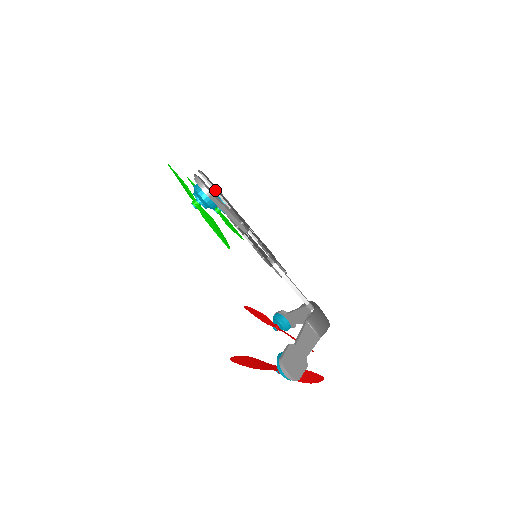
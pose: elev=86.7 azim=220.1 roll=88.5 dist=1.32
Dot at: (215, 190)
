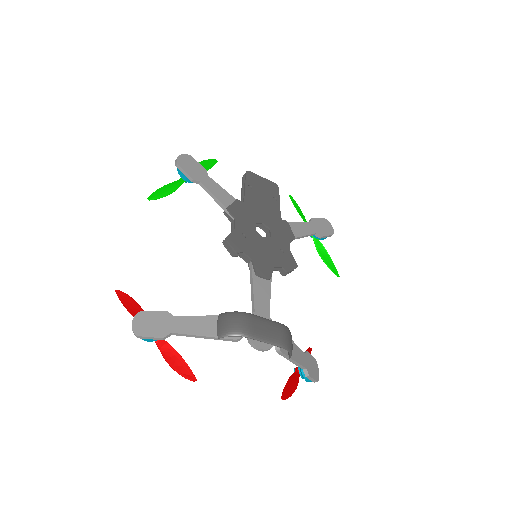
Dot at: (245, 186)
